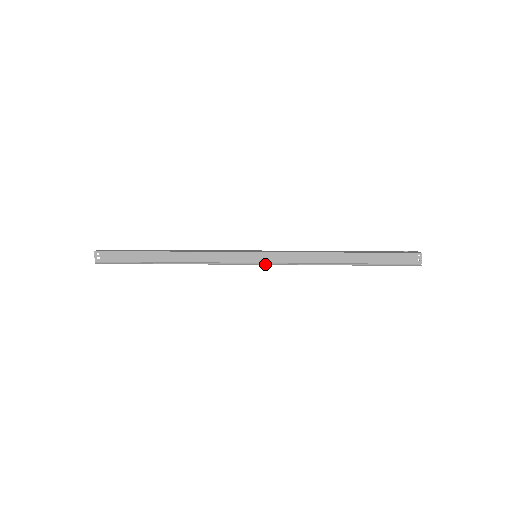
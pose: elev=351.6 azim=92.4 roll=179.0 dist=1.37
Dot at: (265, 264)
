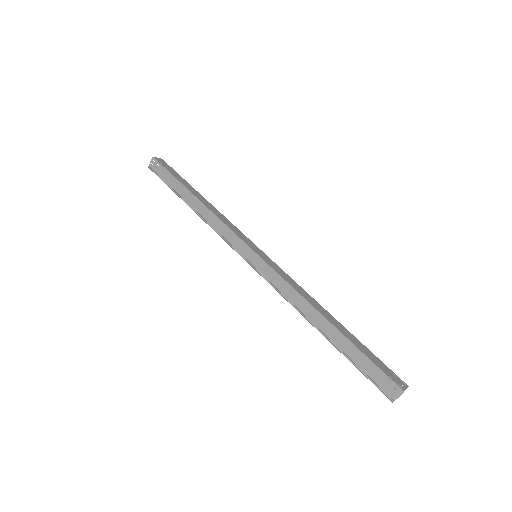
Dot at: (255, 269)
